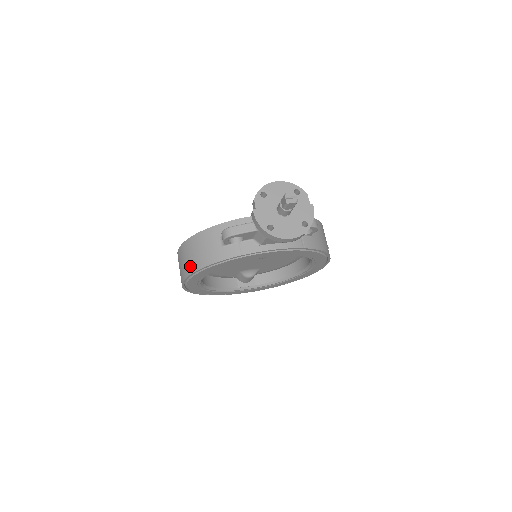
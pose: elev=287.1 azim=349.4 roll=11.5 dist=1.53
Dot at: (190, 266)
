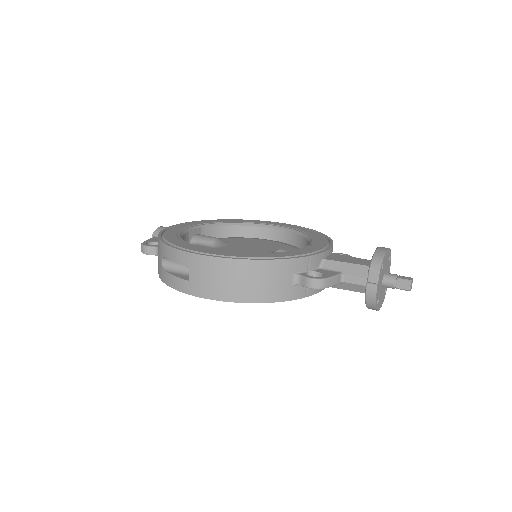
Dot at: (239, 293)
